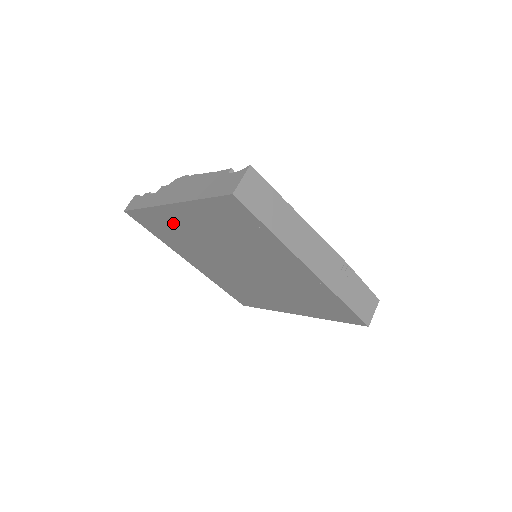
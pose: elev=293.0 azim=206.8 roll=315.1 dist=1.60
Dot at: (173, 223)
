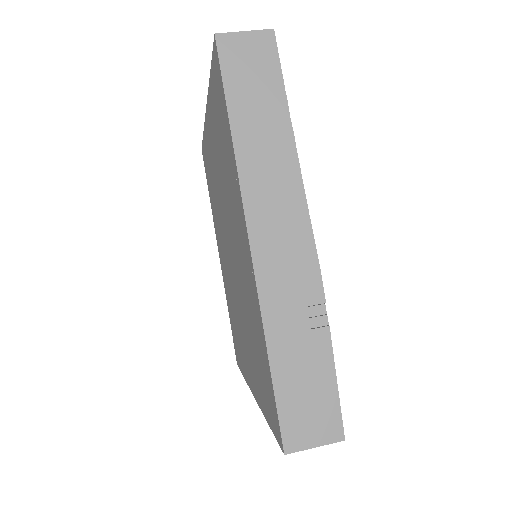
Dot at: (210, 157)
